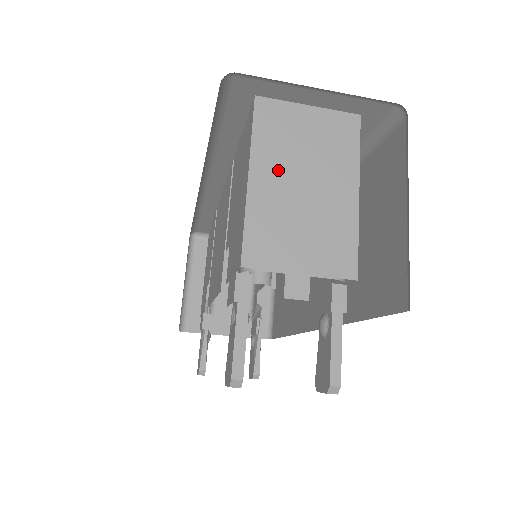
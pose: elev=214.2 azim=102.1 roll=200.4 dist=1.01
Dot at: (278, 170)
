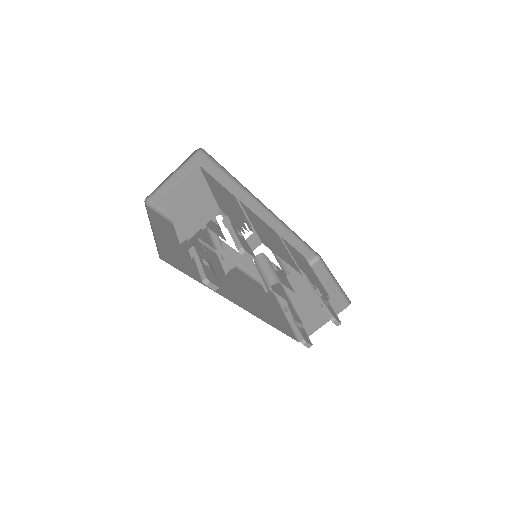
Dot at: (180, 208)
